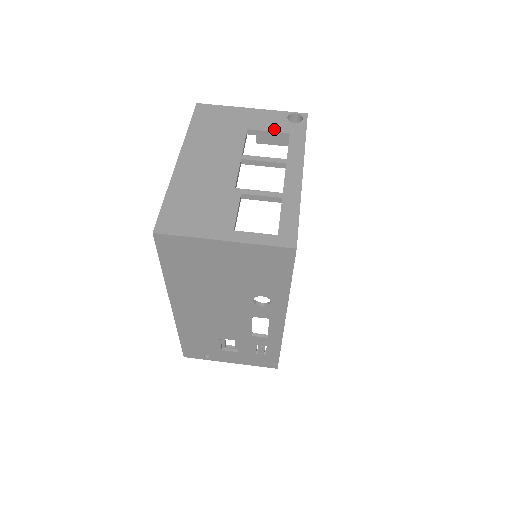
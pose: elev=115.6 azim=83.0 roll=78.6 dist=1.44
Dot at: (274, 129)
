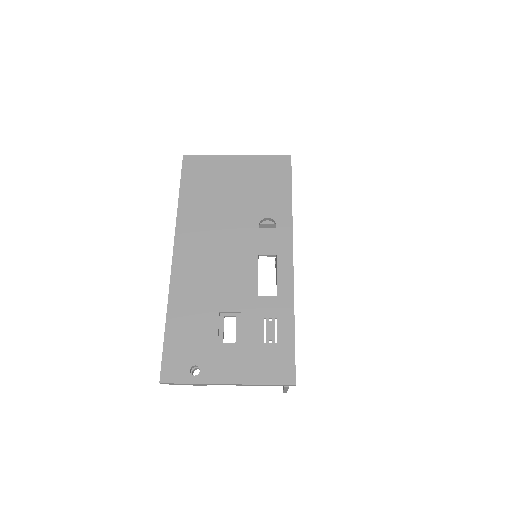
Dot at: (262, 222)
